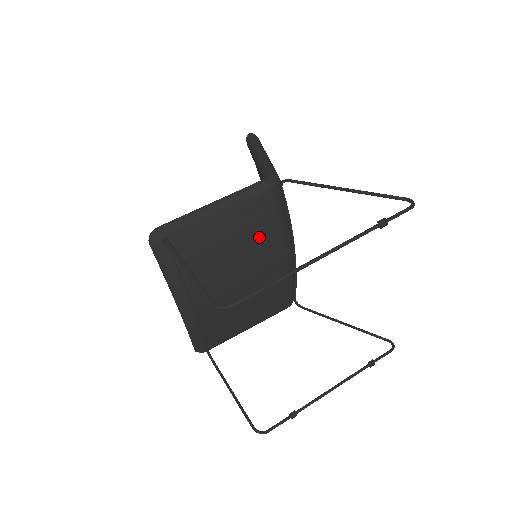
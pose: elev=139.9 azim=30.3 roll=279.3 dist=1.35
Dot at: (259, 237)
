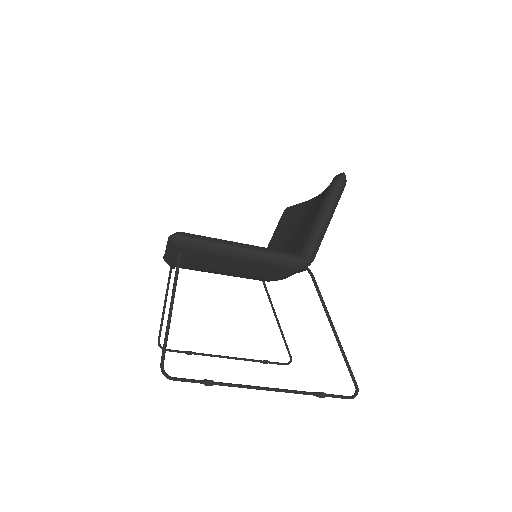
Dot at: (261, 273)
